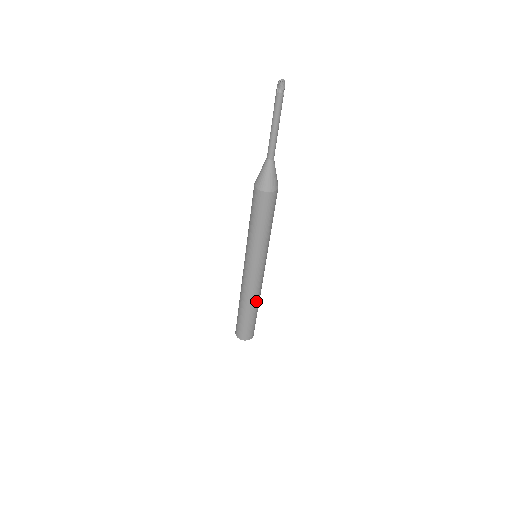
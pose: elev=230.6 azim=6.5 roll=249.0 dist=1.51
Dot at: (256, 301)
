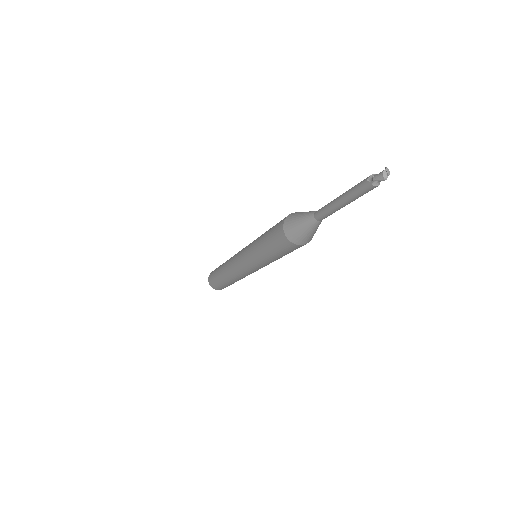
Dot at: occluded
